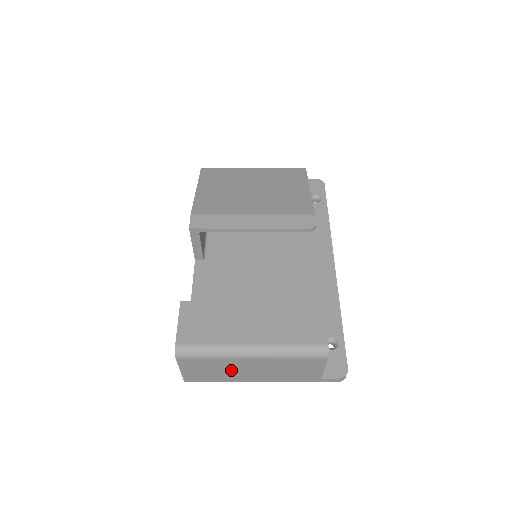
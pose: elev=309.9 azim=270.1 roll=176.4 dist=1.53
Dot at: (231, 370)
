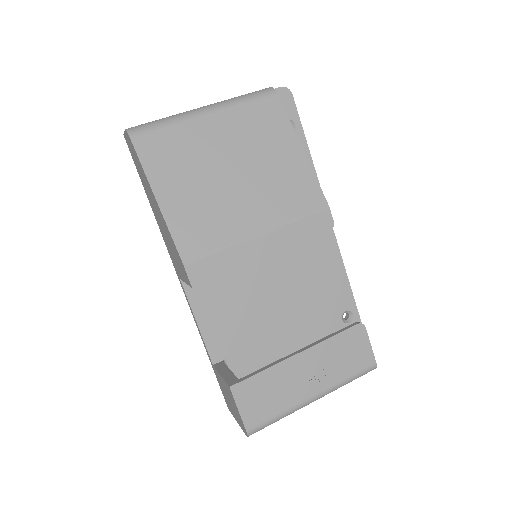
Dot at: occluded
